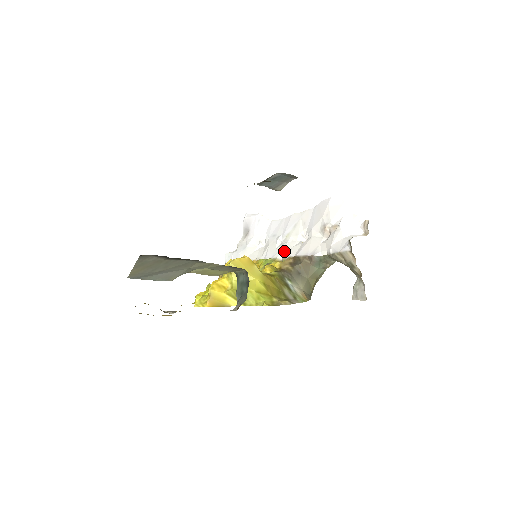
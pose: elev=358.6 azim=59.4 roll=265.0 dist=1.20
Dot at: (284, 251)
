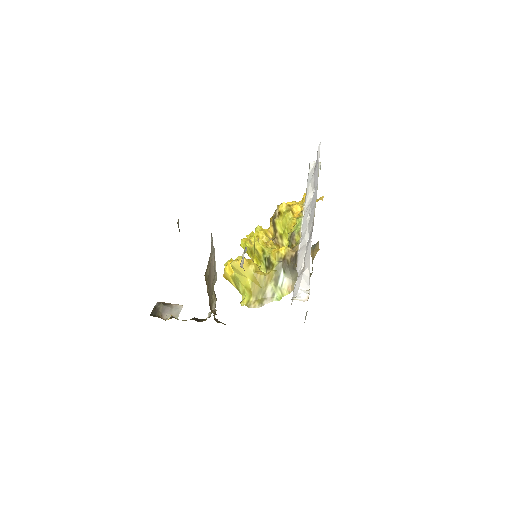
Dot at: (304, 232)
